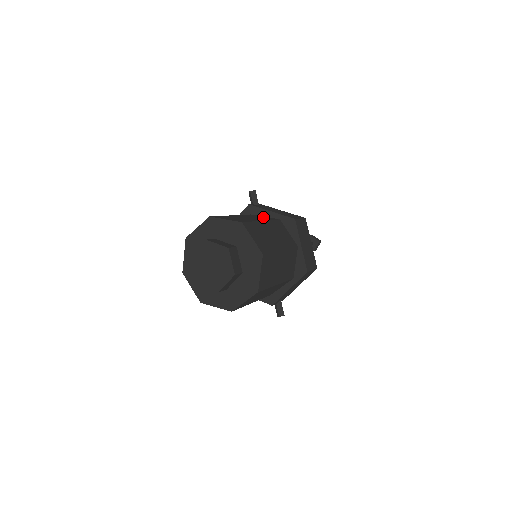
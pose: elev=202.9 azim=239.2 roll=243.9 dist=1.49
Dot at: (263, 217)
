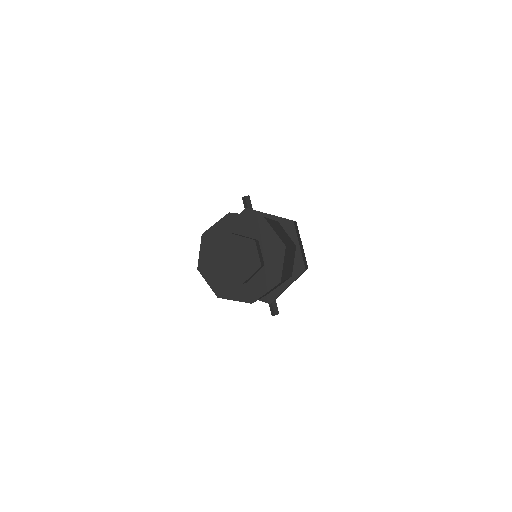
Dot at: occluded
